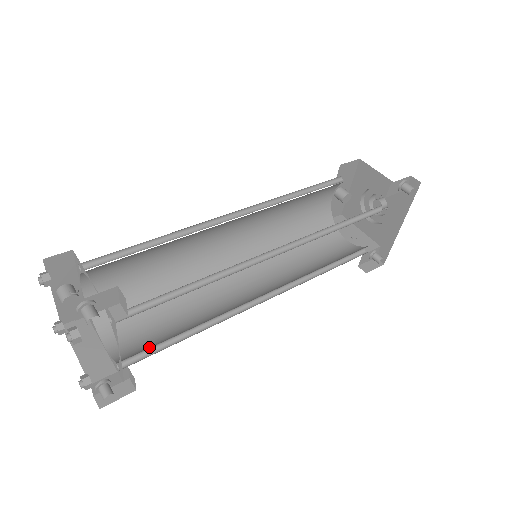
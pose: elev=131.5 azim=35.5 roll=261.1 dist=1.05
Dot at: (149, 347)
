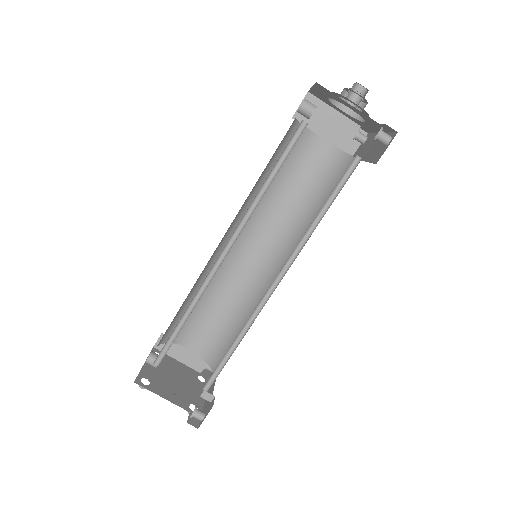
Dot at: (221, 348)
